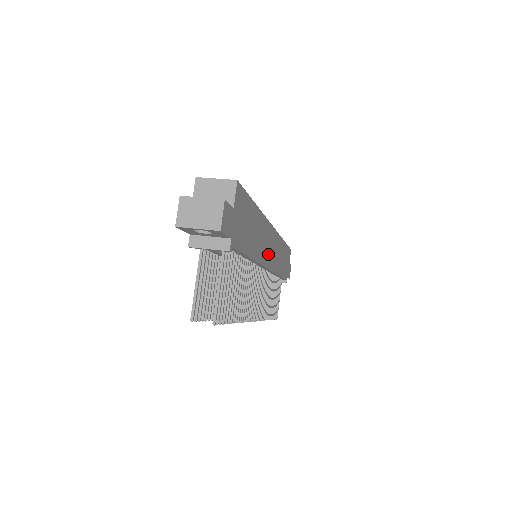
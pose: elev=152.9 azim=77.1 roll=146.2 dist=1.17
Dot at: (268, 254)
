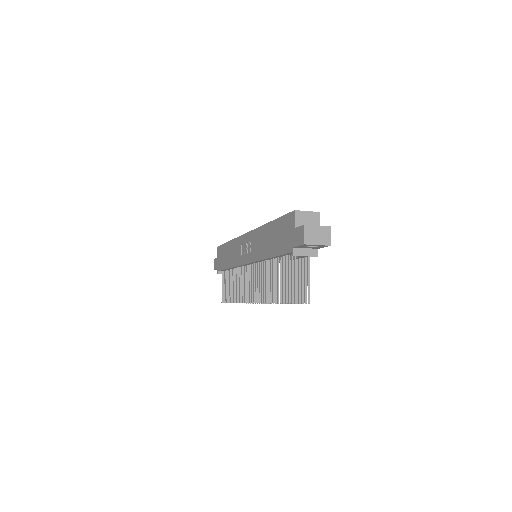
Dot at: occluded
